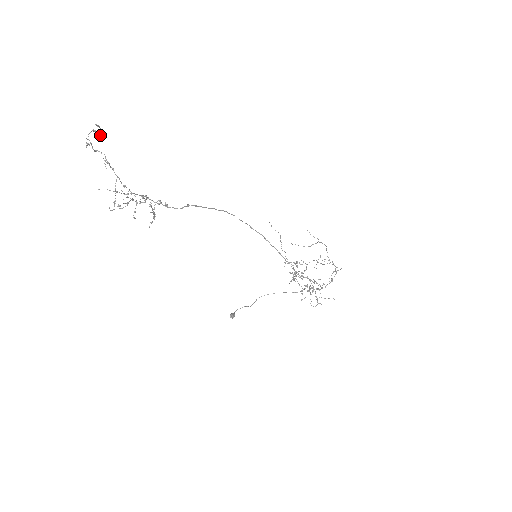
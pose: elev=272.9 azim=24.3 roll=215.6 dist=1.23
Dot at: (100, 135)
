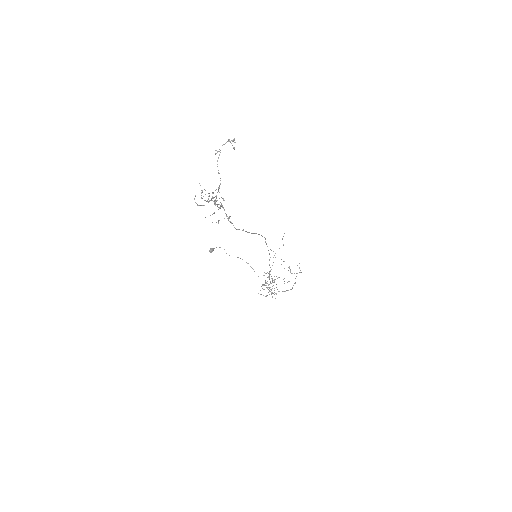
Dot at: (231, 140)
